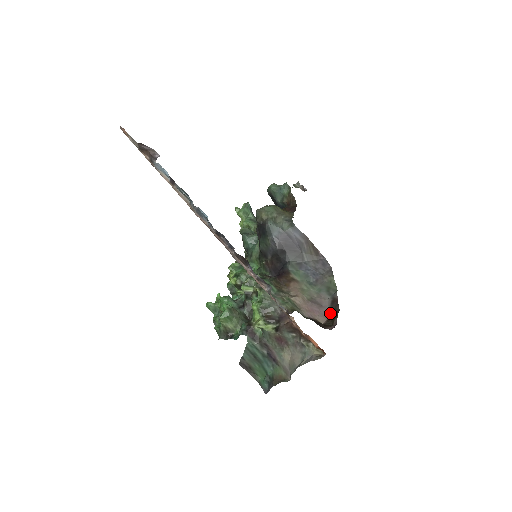
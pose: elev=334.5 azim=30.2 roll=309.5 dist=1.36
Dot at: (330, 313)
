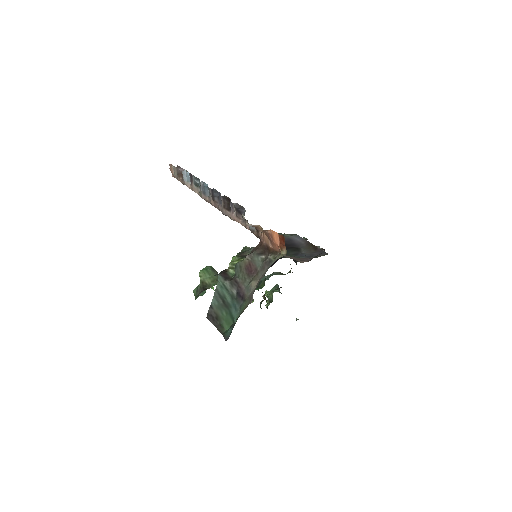
Dot at: (312, 258)
